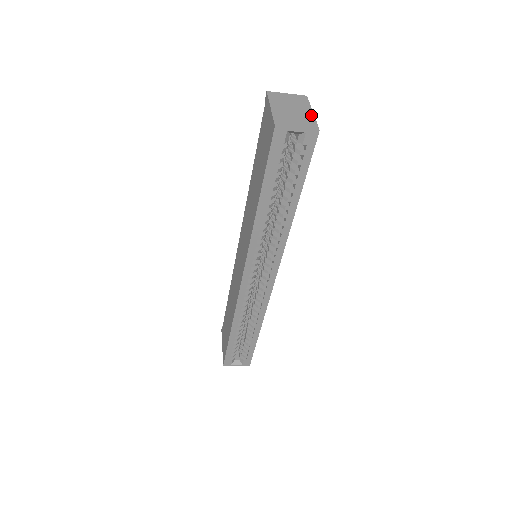
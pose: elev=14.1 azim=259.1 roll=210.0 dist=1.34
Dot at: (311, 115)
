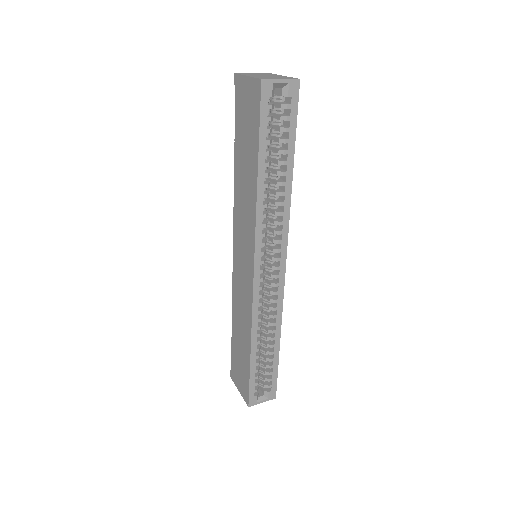
Dot at: (284, 76)
